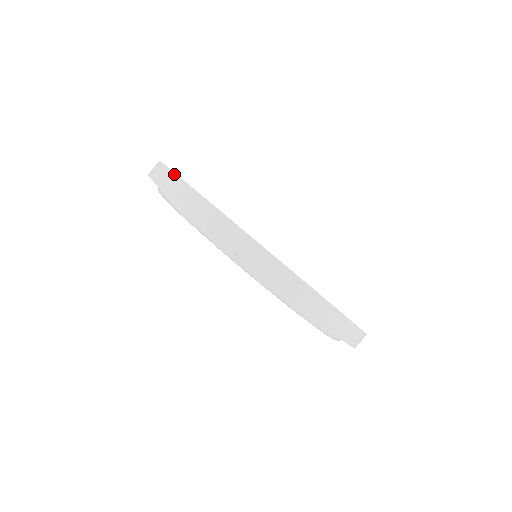
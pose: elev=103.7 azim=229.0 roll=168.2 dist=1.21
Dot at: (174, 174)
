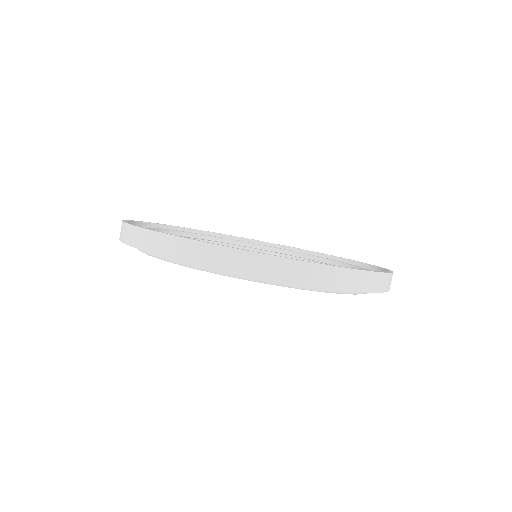
Dot at: (133, 227)
